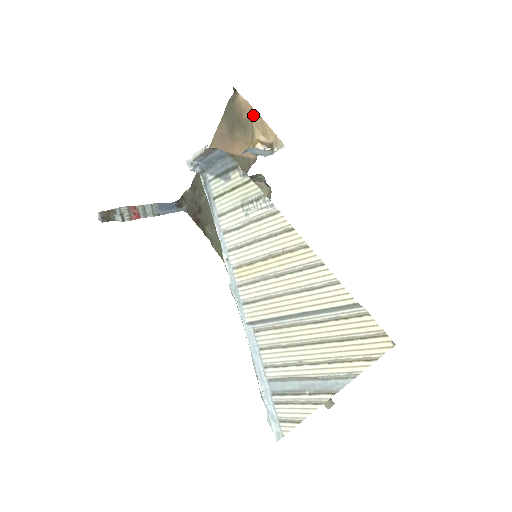
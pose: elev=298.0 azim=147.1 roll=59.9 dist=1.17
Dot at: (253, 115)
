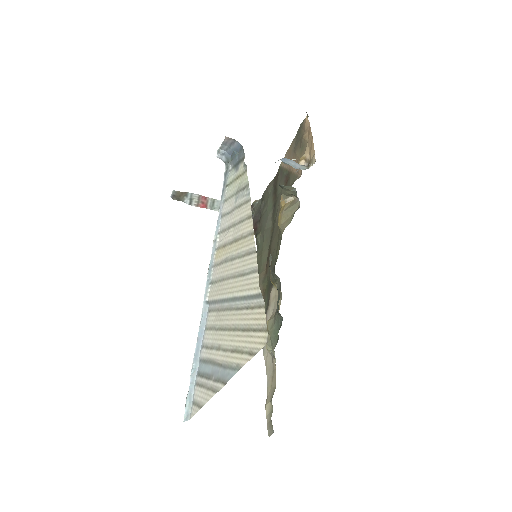
Dot at: (309, 135)
